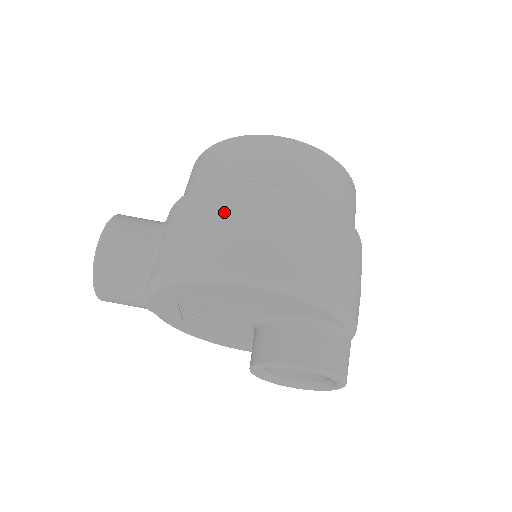
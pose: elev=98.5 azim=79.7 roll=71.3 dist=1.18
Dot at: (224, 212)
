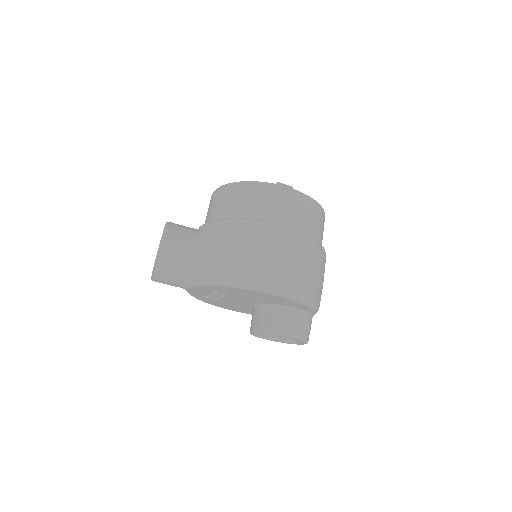
Dot at: (255, 244)
